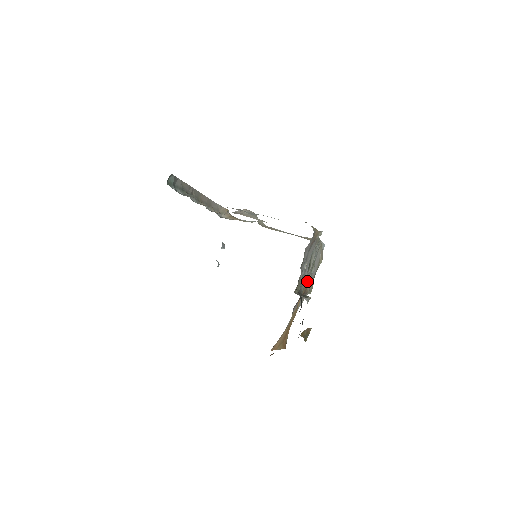
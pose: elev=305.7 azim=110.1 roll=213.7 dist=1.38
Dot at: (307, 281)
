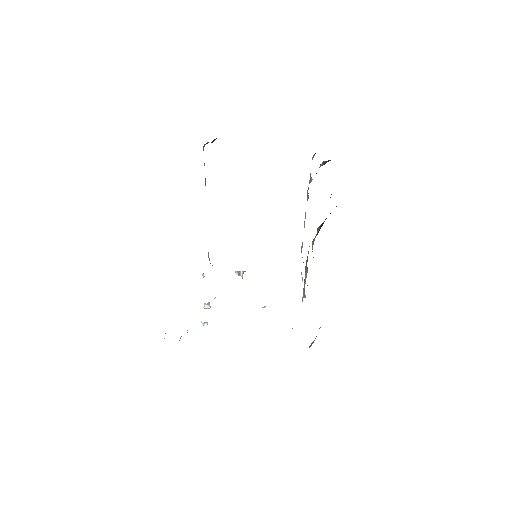
Dot at: occluded
